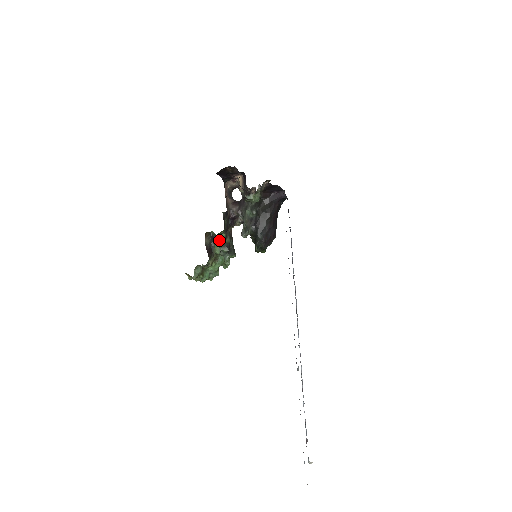
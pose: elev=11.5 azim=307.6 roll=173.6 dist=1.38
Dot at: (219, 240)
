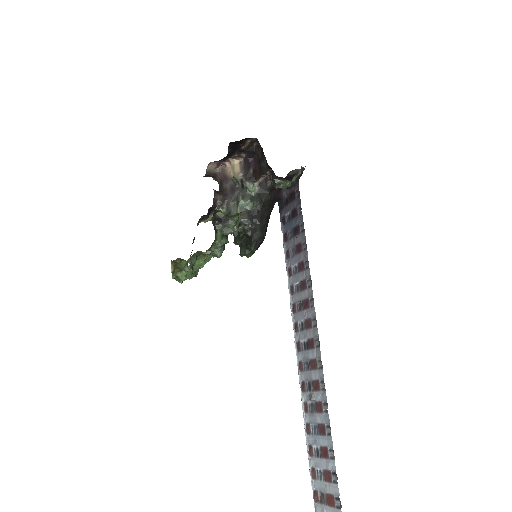
Dot at: (229, 224)
